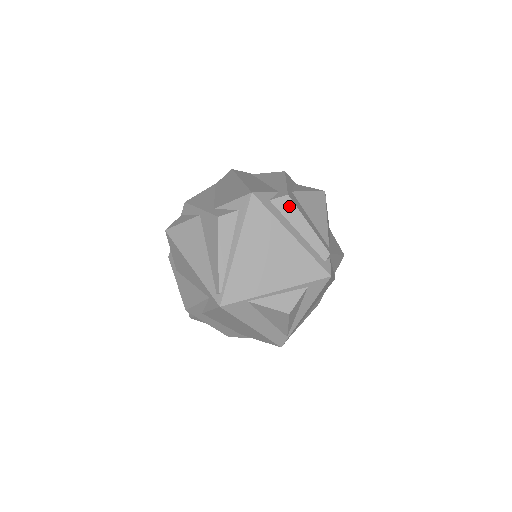
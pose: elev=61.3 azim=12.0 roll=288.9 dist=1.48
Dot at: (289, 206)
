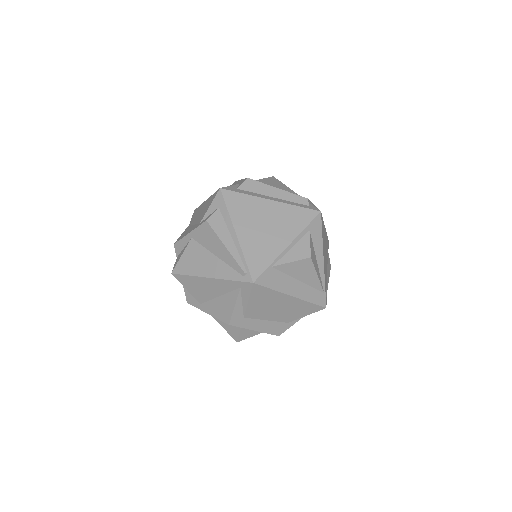
Dot at: (254, 185)
